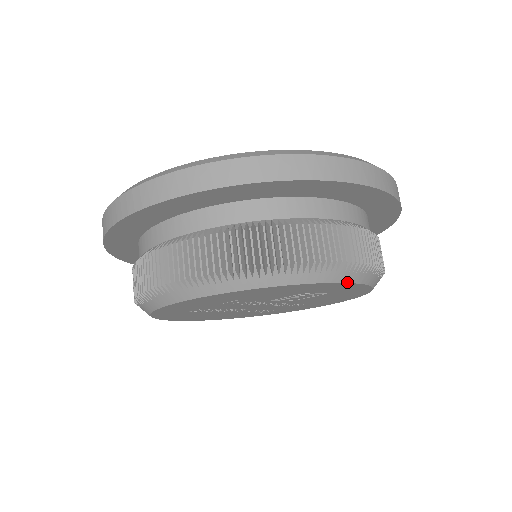
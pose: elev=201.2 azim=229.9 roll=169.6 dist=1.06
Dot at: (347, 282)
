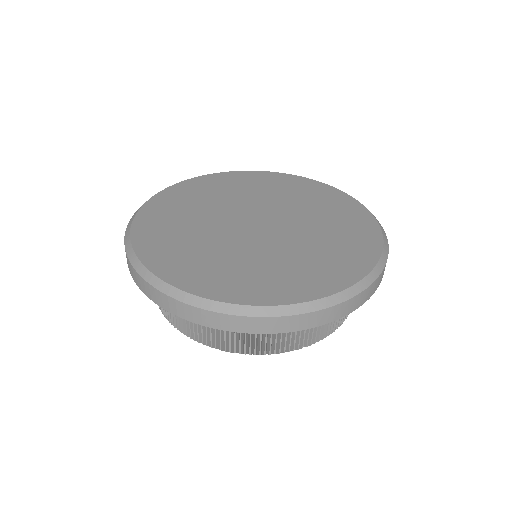
Dot at: occluded
